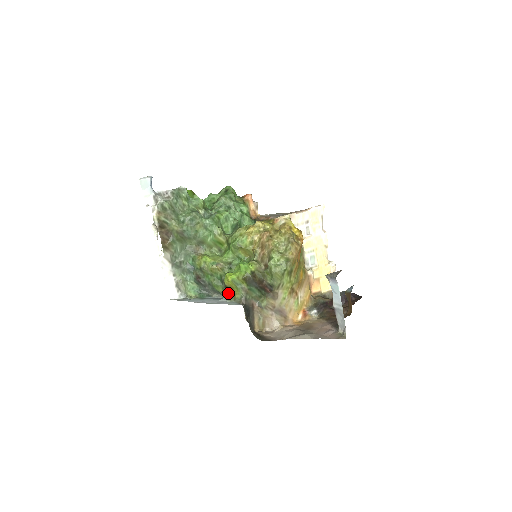
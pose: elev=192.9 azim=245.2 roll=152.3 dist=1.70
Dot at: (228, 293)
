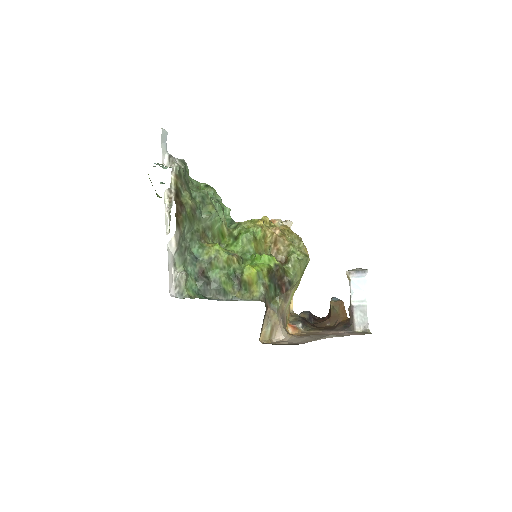
Dot at: (241, 292)
